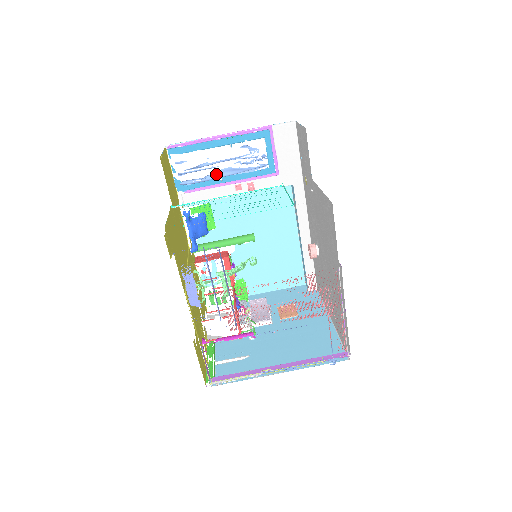
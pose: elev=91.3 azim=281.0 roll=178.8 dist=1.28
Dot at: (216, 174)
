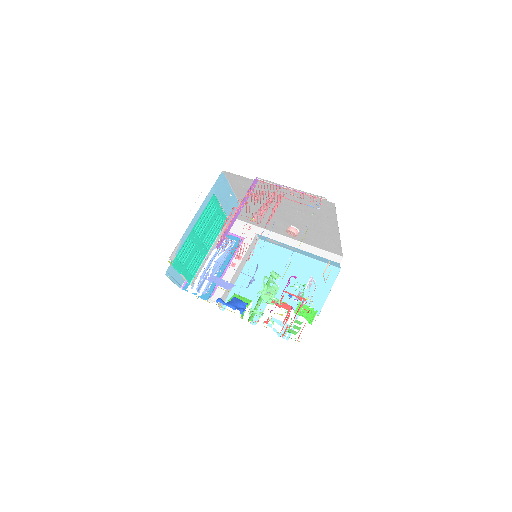
Dot at: (214, 270)
